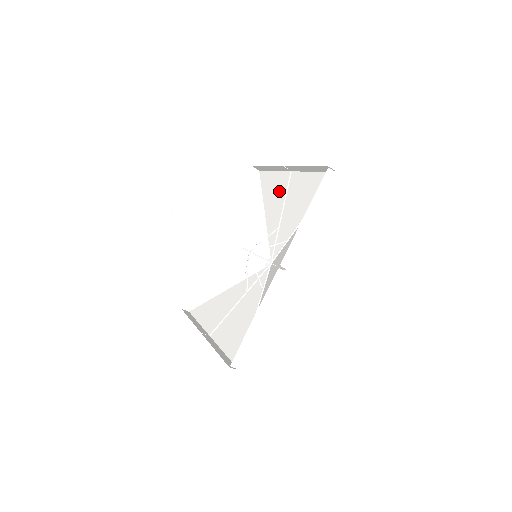
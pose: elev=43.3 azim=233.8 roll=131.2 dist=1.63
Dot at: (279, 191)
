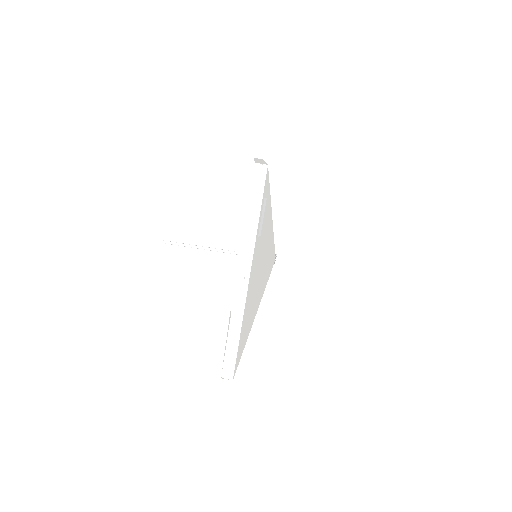
Dot at: occluded
